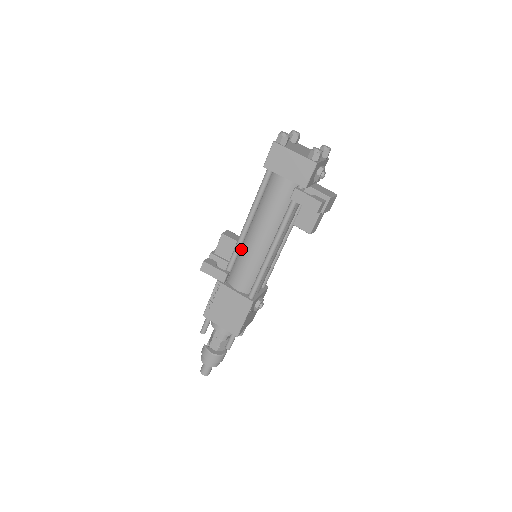
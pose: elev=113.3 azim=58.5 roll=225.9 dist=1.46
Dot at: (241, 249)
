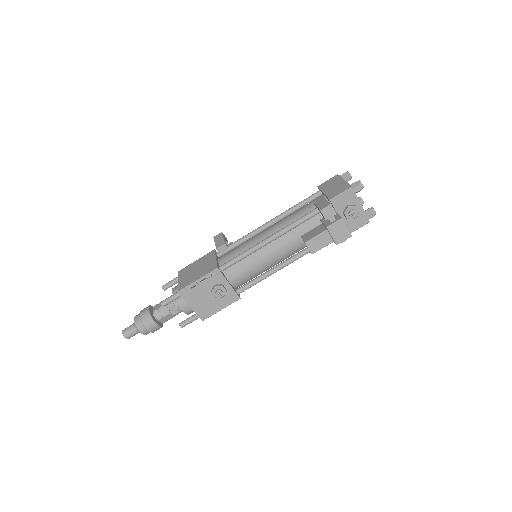
Dot at: occluded
